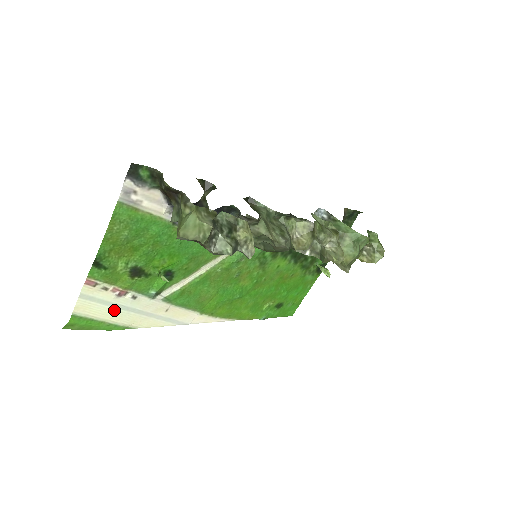
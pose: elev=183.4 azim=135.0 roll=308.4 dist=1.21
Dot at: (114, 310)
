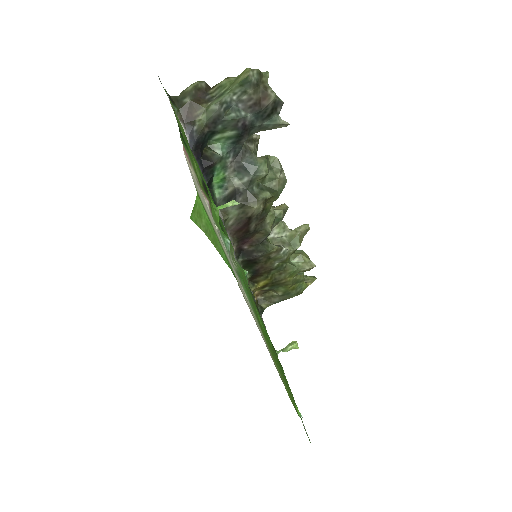
Dot at: (217, 233)
